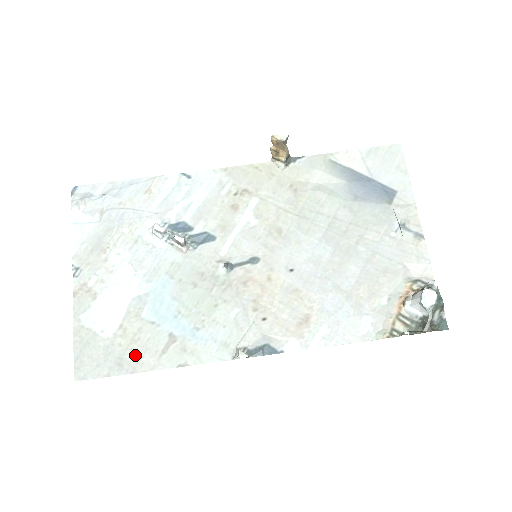
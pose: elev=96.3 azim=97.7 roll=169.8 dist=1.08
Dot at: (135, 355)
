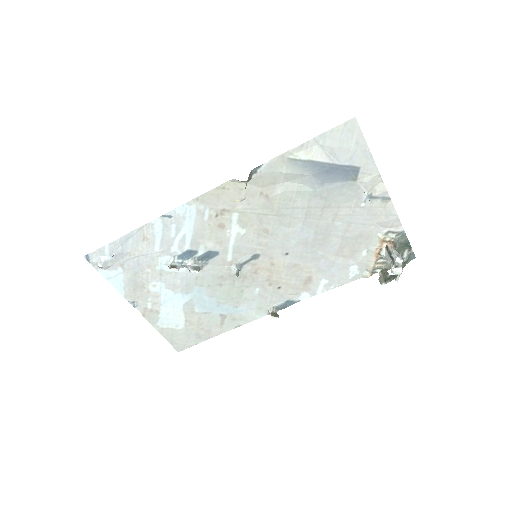
Dot at: (205, 331)
